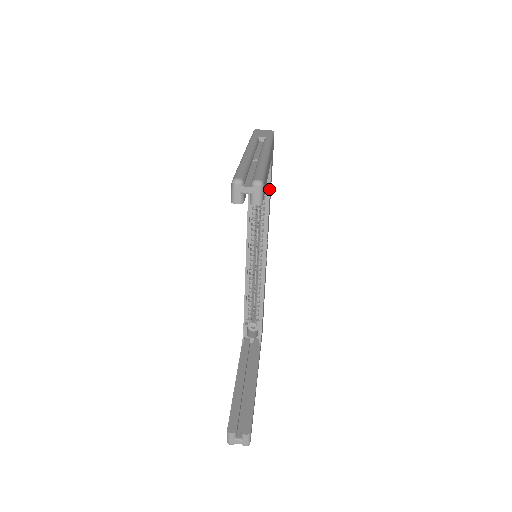
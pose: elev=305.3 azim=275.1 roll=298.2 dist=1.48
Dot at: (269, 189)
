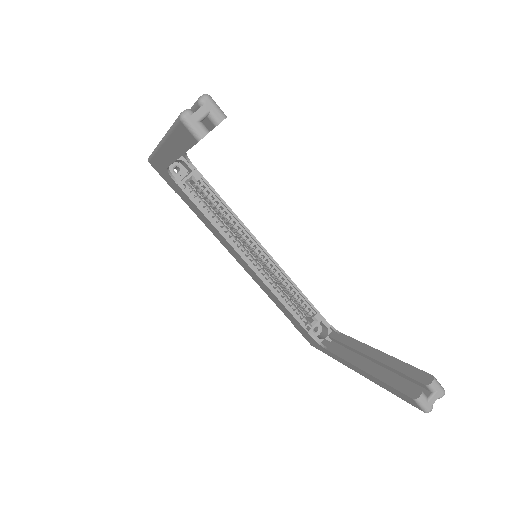
Dot at: (209, 185)
